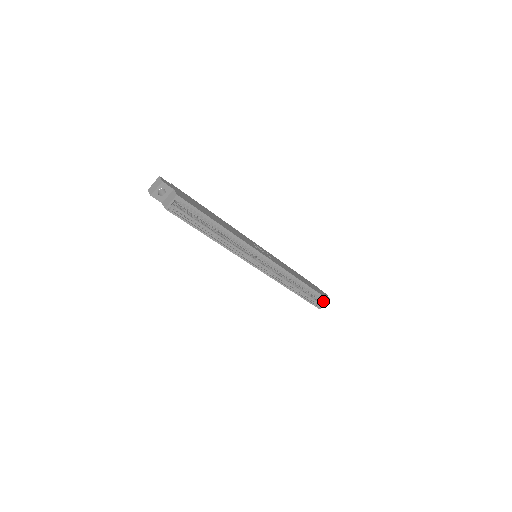
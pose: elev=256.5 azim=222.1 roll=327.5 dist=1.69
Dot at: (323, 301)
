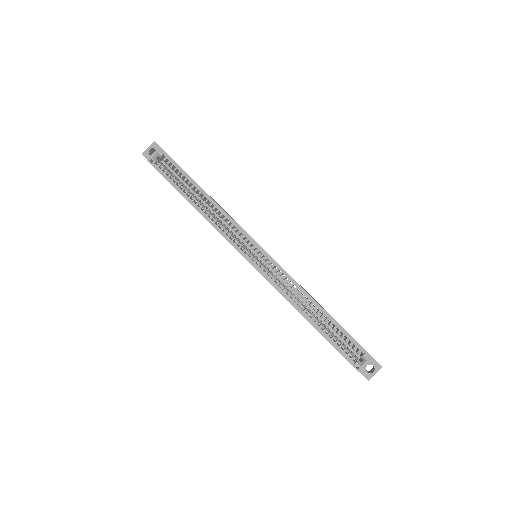
Dot at: (362, 356)
